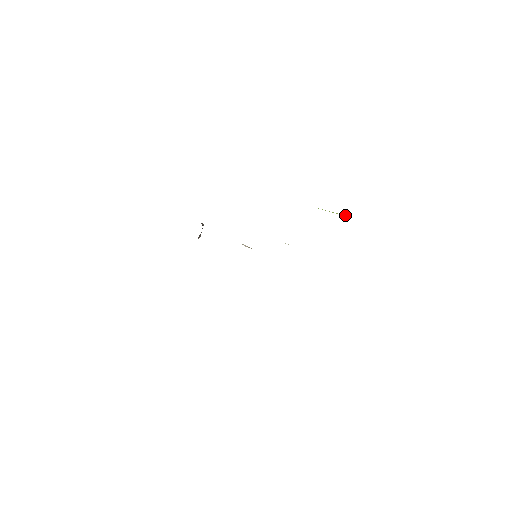
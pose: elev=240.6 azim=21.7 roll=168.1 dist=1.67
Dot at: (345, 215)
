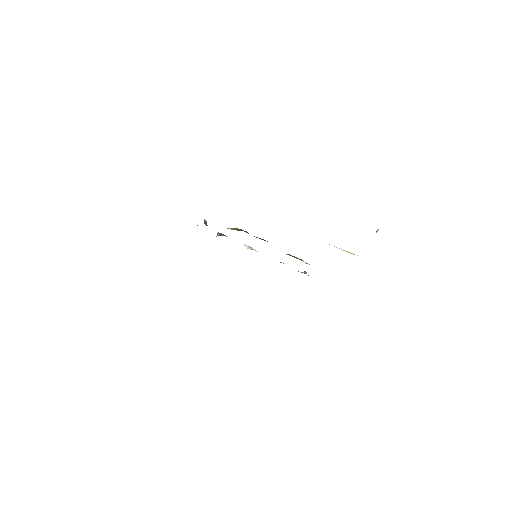
Dot at: occluded
